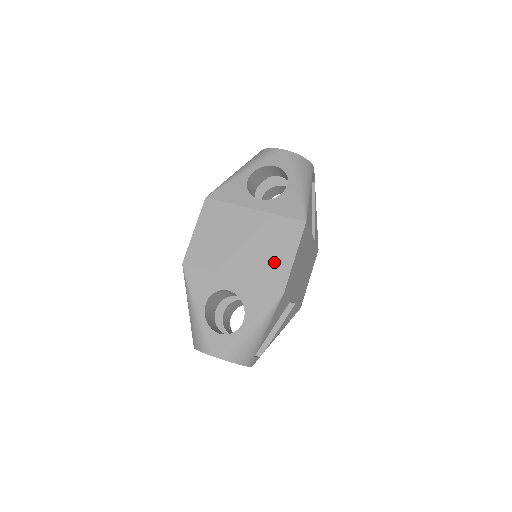
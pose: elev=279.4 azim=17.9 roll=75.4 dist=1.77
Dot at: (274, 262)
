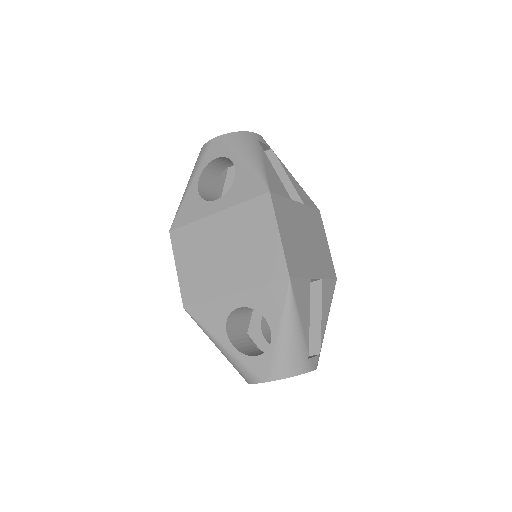
Dot at: (263, 252)
